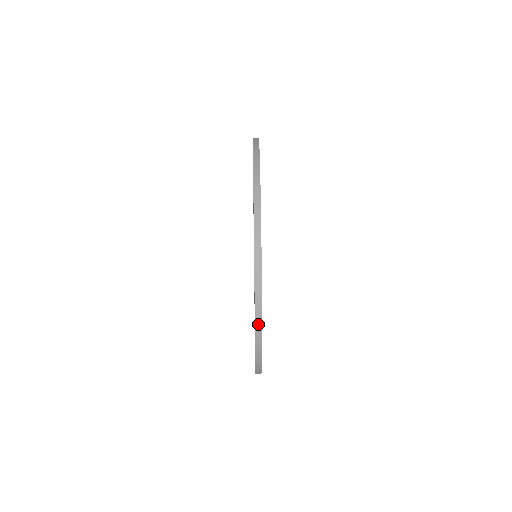
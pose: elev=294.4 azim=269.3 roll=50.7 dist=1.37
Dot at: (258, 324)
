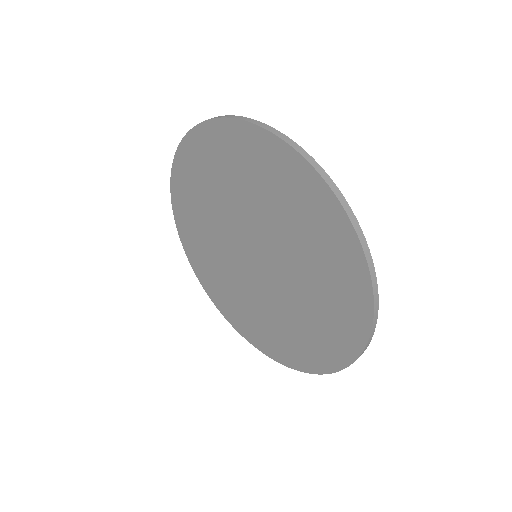
Dot at: (372, 334)
